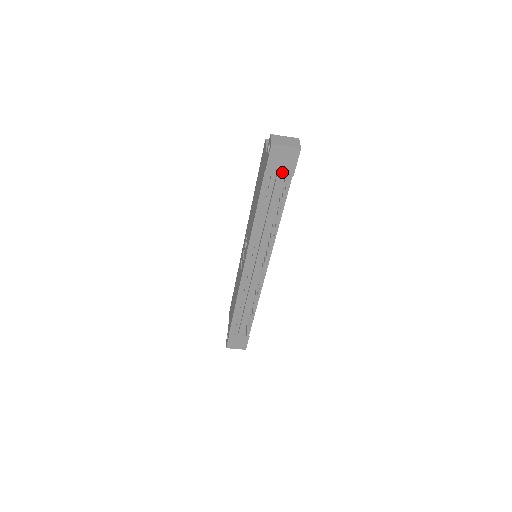
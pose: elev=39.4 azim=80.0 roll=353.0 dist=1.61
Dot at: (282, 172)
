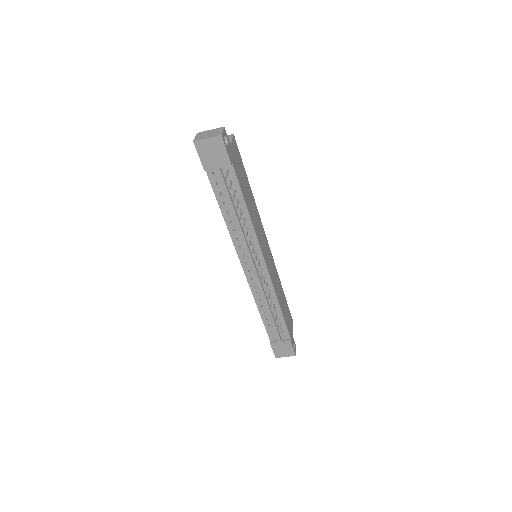
Dot at: (219, 164)
